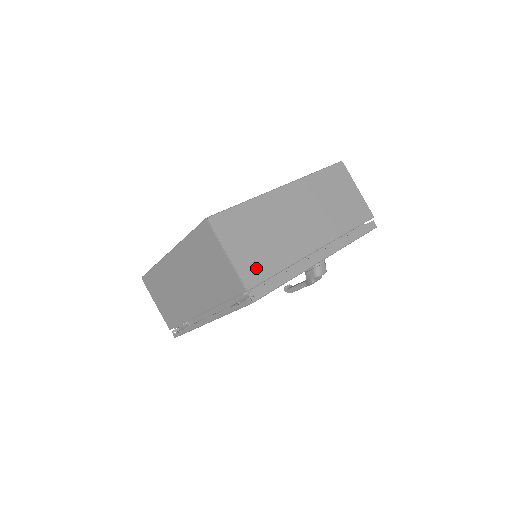
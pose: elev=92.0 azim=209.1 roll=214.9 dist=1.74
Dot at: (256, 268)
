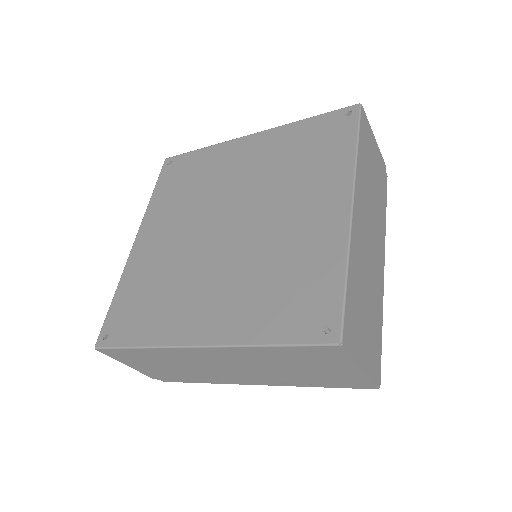
Dot at: (162, 375)
